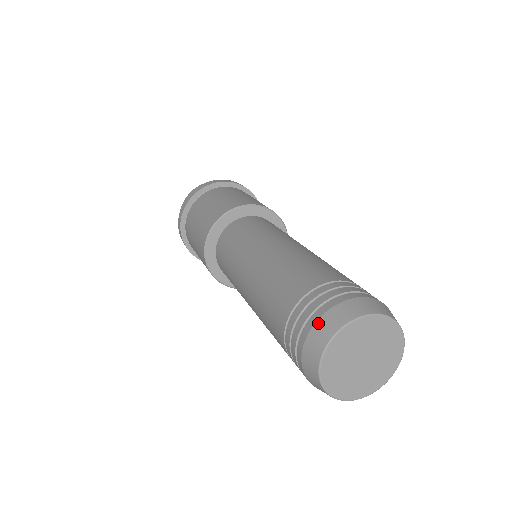
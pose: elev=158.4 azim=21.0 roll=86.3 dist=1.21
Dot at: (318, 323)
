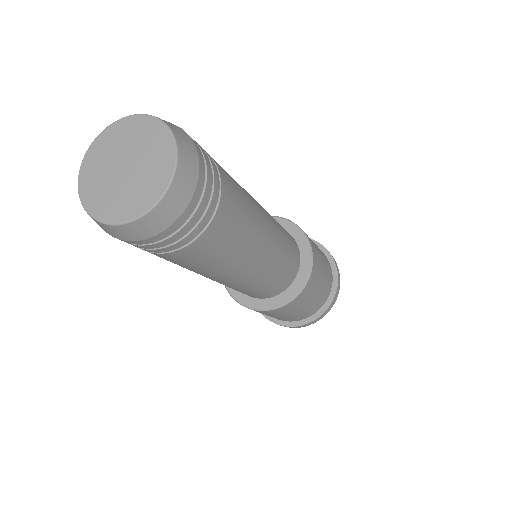
Dot at: occluded
